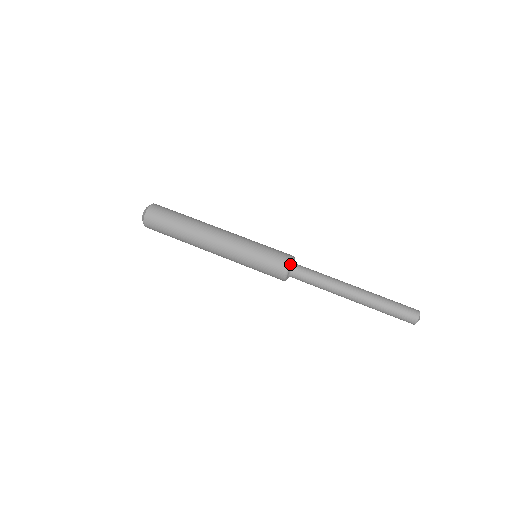
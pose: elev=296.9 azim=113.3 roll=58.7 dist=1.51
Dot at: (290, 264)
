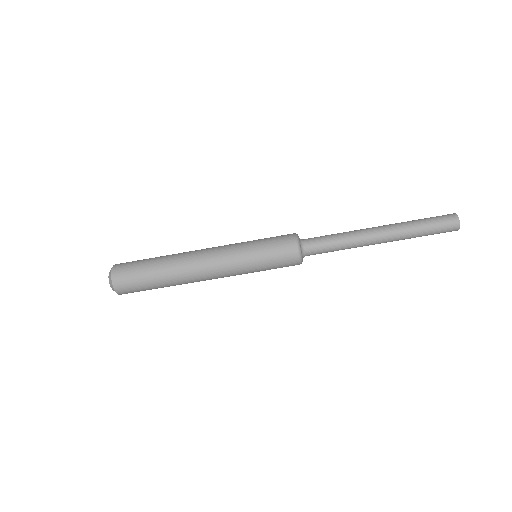
Dot at: (300, 255)
